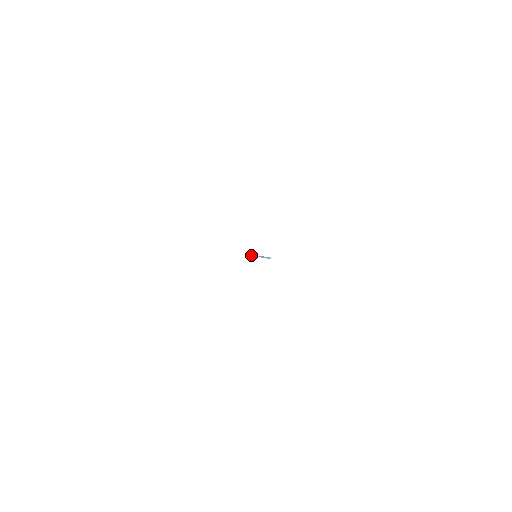
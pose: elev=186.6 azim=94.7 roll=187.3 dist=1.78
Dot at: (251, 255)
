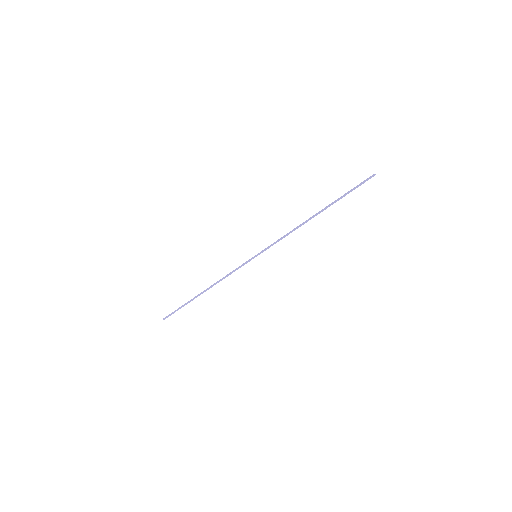
Dot at: (212, 285)
